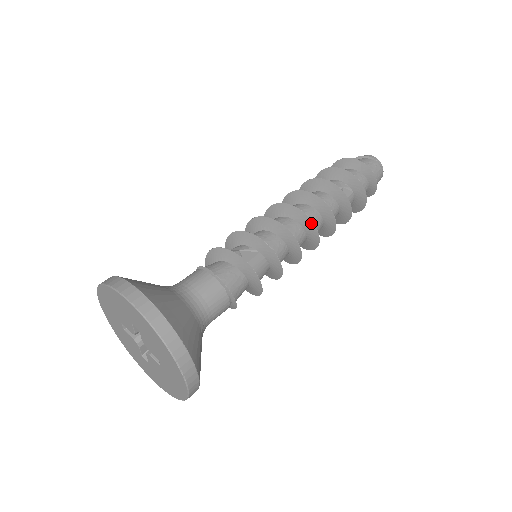
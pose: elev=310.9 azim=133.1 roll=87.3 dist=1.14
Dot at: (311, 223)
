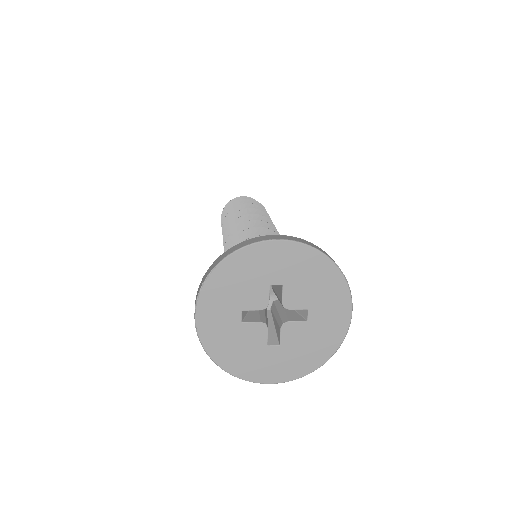
Dot at: (270, 223)
